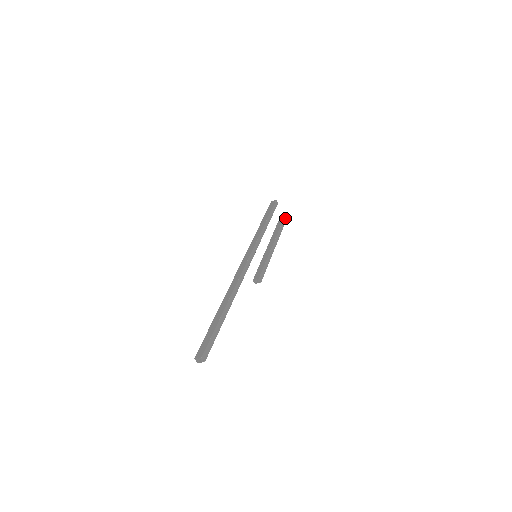
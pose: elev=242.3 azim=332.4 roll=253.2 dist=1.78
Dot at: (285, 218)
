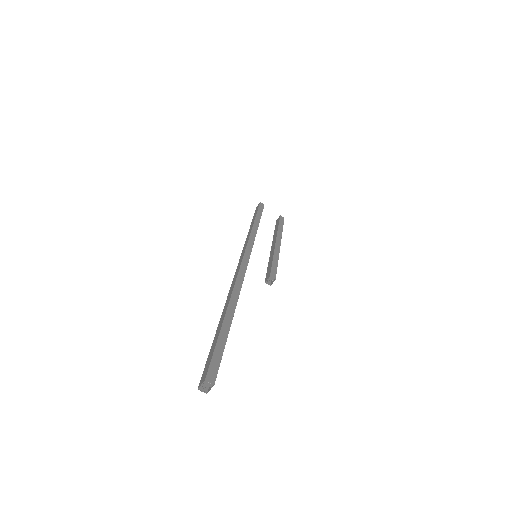
Dot at: (281, 217)
